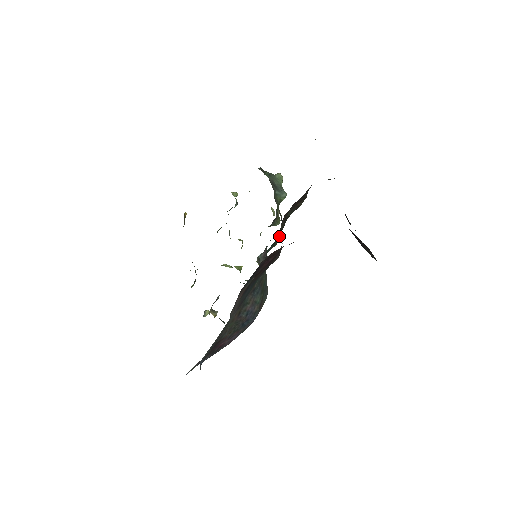
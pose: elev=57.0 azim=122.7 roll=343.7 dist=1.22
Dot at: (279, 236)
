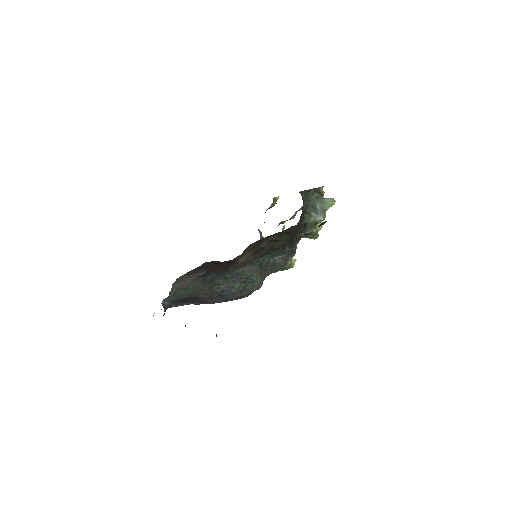
Dot at: (279, 250)
